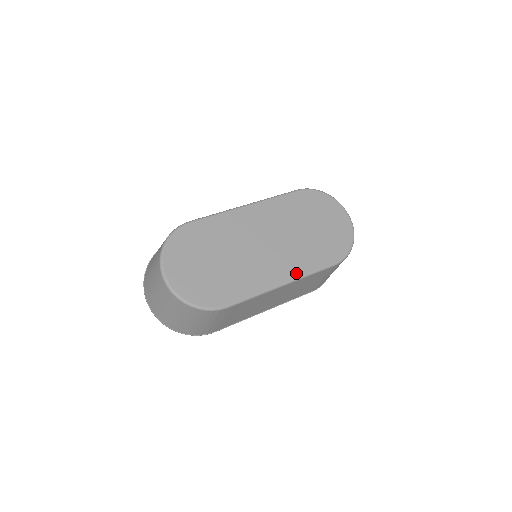
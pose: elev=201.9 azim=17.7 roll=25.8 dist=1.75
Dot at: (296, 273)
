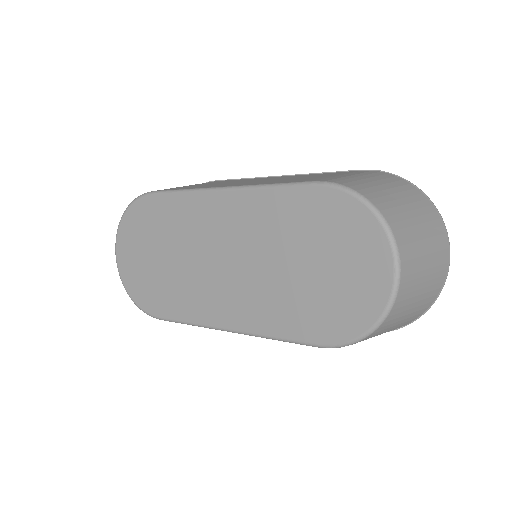
Dot at: (247, 325)
